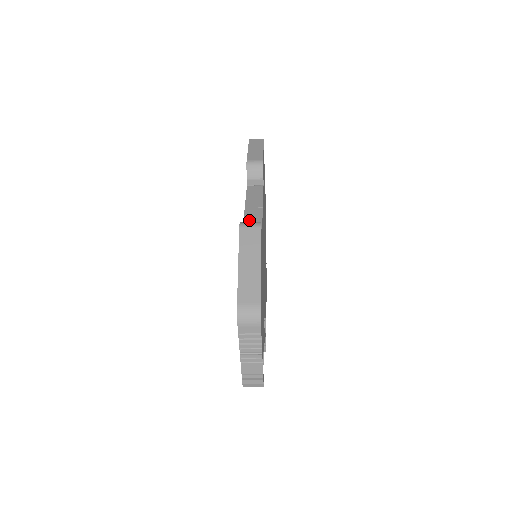
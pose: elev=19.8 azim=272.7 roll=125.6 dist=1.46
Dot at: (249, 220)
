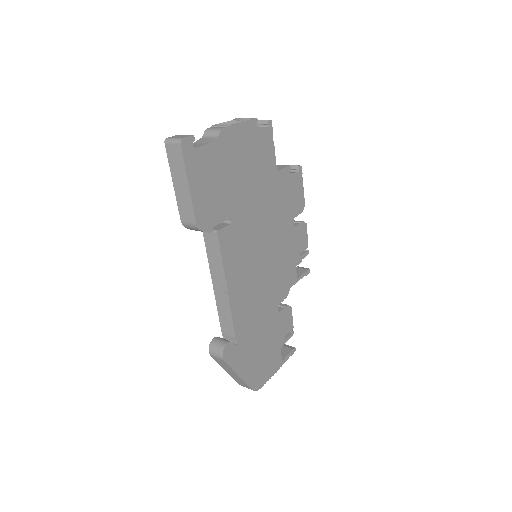
Dot at: (220, 305)
